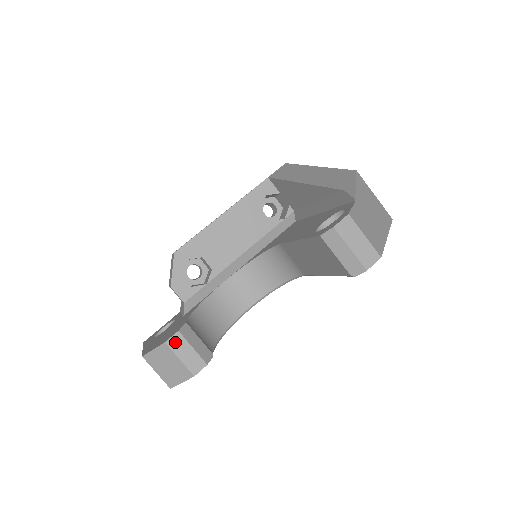
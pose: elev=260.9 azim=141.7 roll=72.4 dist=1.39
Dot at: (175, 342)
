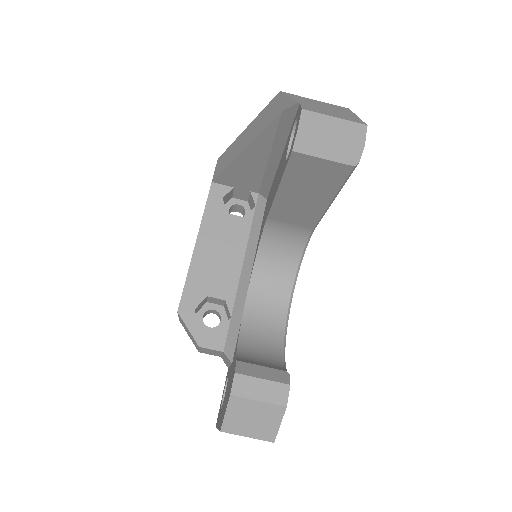
Dot at: (240, 387)
